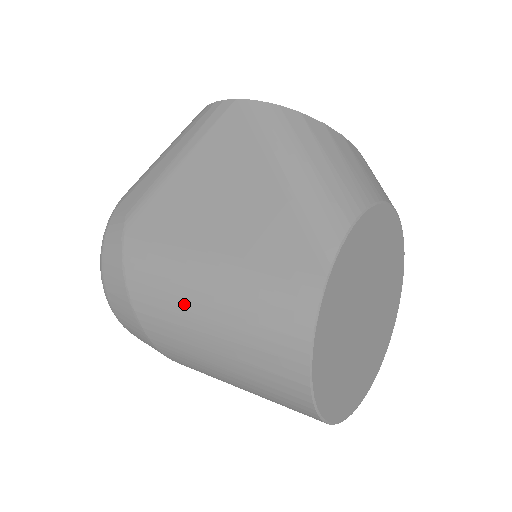
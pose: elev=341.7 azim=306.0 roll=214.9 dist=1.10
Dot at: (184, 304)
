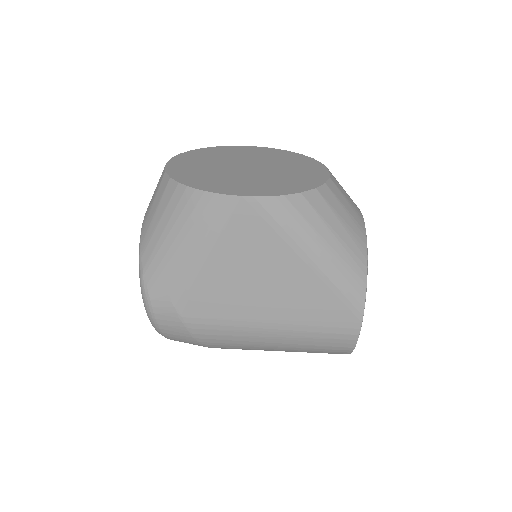
Dot at: (257, 344)
